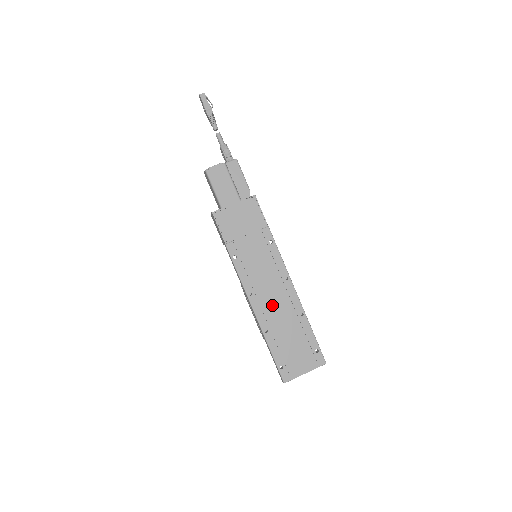
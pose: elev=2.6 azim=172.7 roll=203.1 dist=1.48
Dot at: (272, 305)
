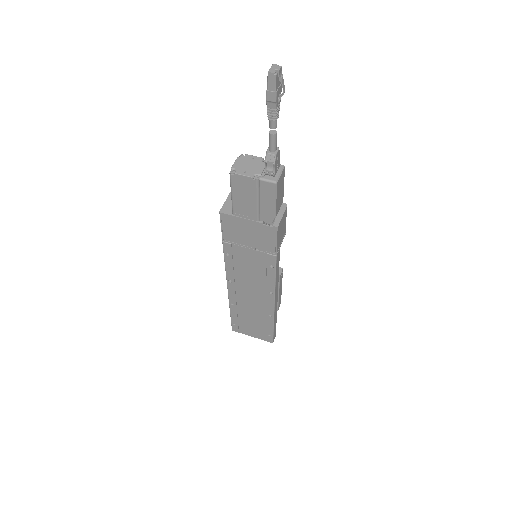
Dot at: (247, 297)
